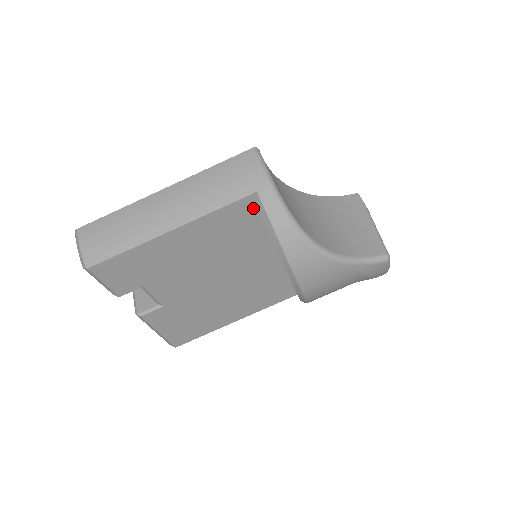
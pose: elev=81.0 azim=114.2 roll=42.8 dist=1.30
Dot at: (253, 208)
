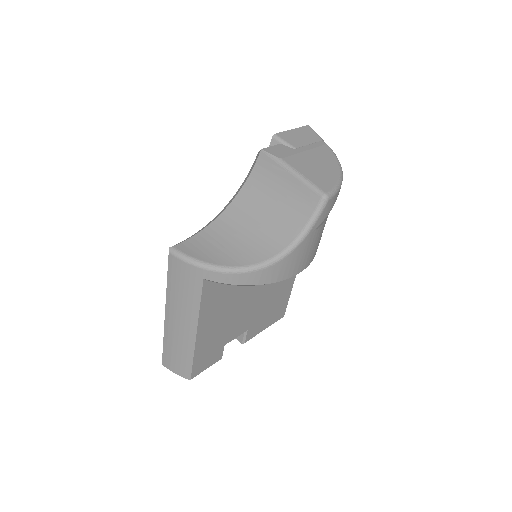
Dot at: occluded
